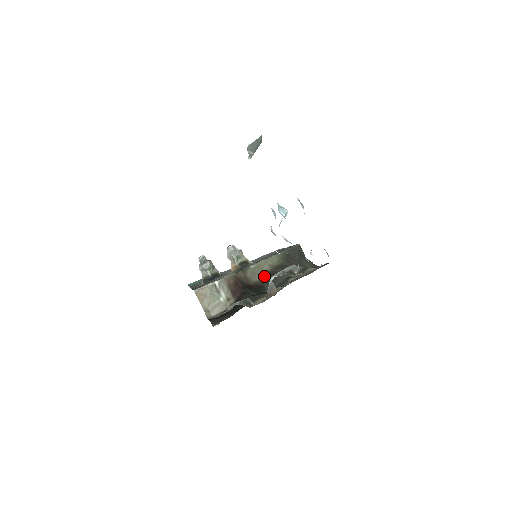
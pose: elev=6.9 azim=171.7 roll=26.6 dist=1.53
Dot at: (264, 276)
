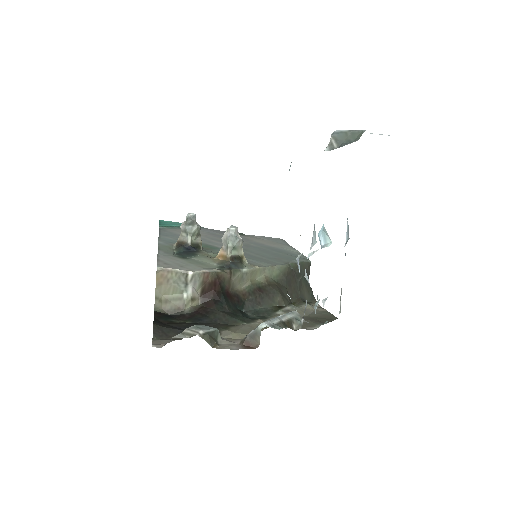
Dot at: (252, 288)
